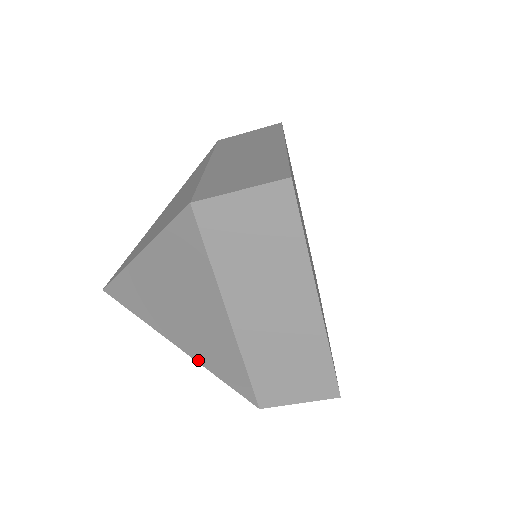
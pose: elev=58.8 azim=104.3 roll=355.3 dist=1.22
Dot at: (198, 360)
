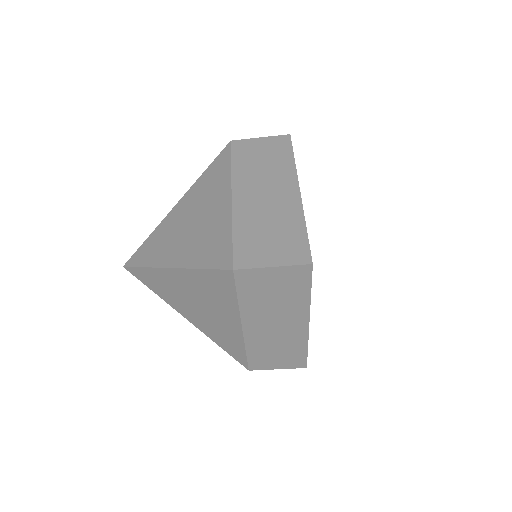
Dot at: (205, 333)
